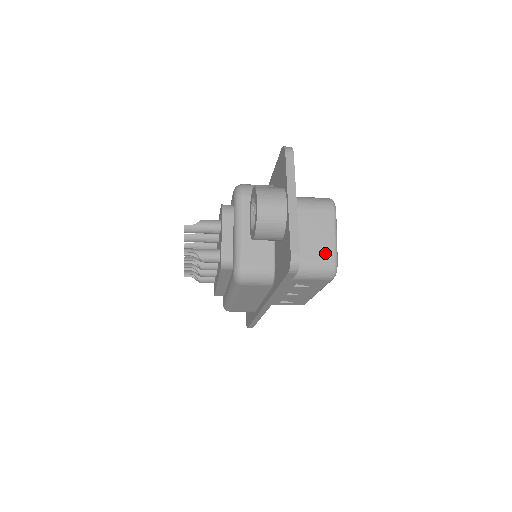
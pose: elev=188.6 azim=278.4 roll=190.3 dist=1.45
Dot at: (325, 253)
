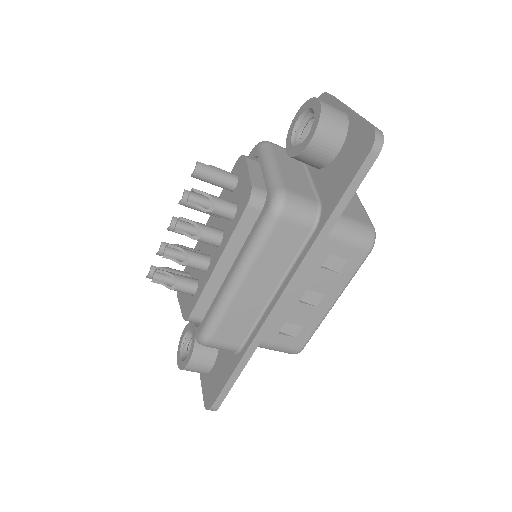
Dot at: (361, 217)
